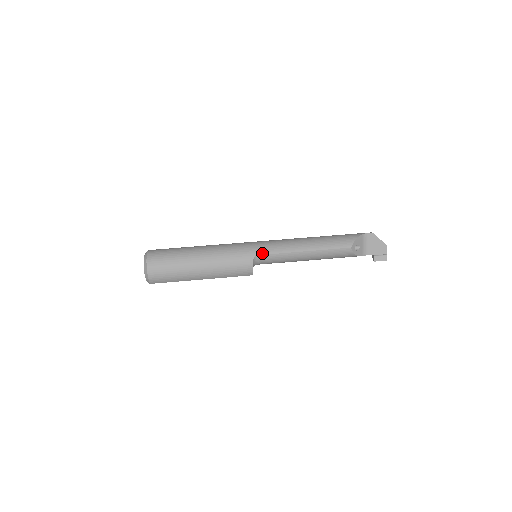
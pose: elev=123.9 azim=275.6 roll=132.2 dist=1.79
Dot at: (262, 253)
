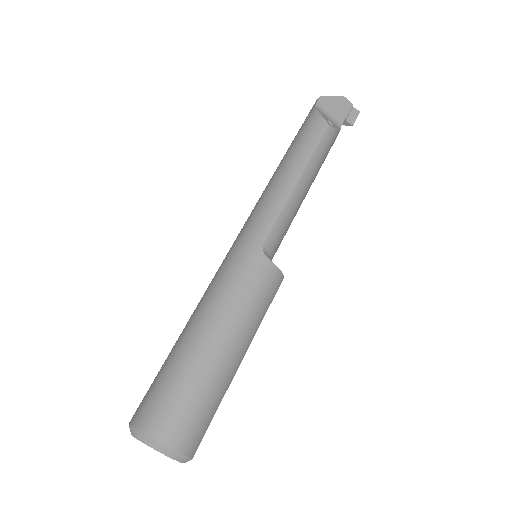
Dot at: (264, 237)
